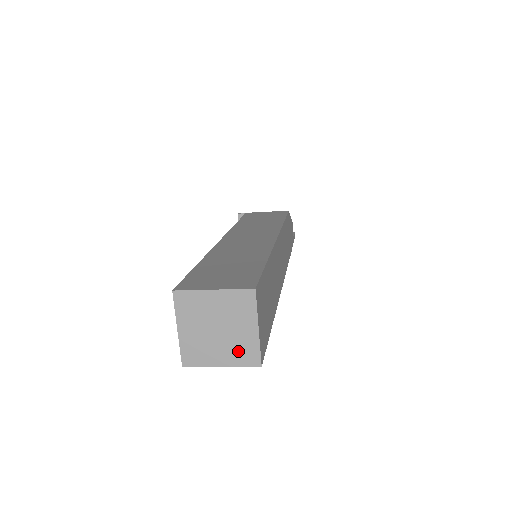
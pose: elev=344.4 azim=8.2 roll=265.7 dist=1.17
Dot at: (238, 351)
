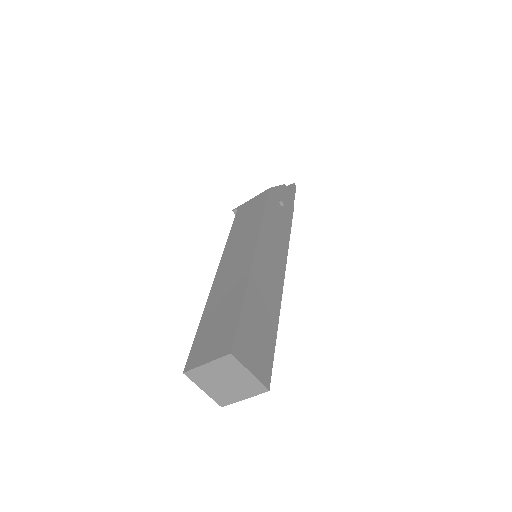
Dot at: (248, 388)
